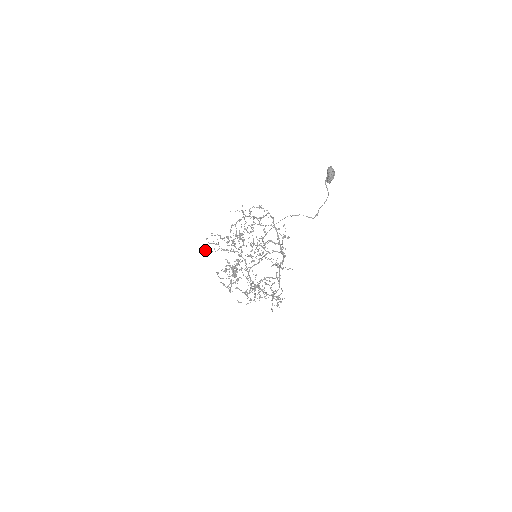
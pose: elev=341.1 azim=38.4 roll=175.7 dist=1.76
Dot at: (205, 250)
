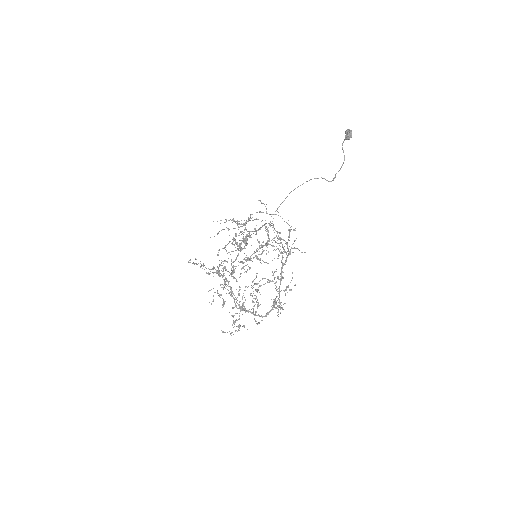
Dot at: occluded
